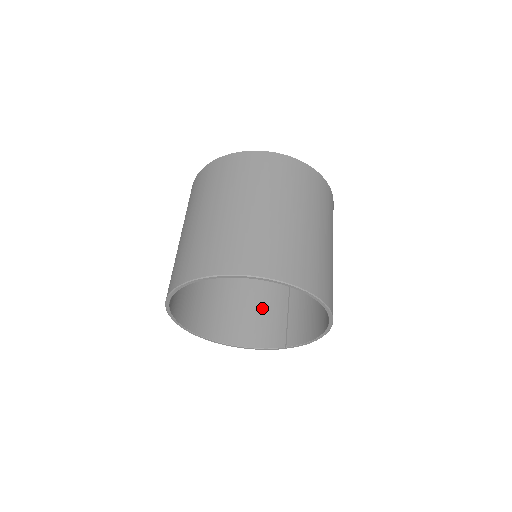
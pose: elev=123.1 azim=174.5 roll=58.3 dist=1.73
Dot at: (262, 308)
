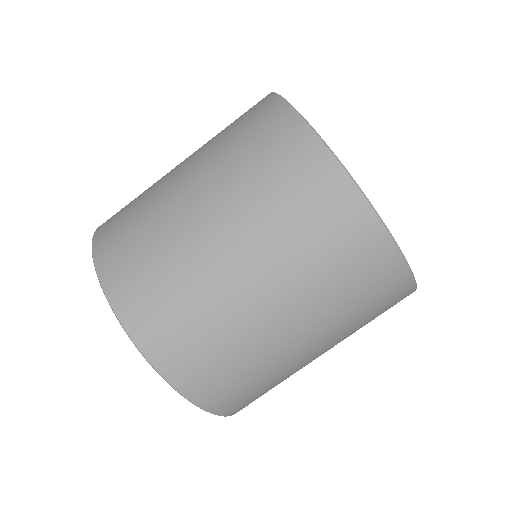
Dot at: occluded
